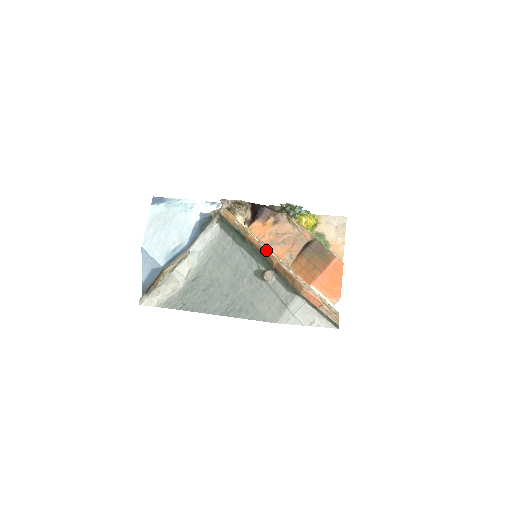
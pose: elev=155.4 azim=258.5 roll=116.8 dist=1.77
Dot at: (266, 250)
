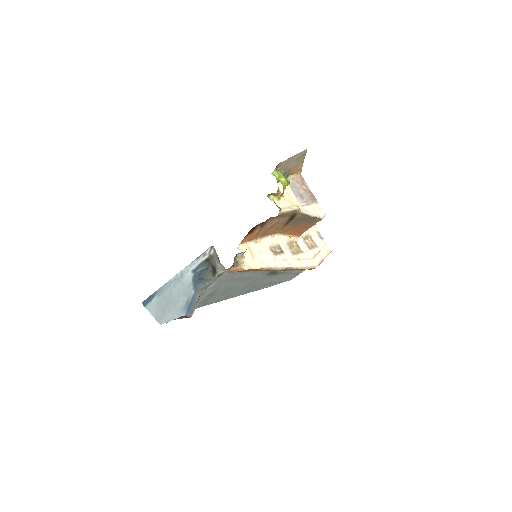
Dot at: occluded
